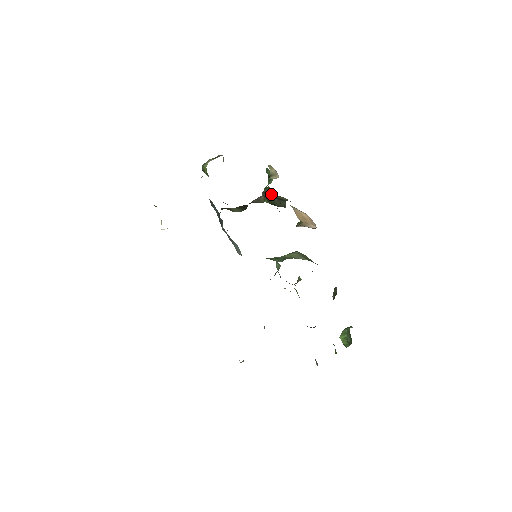
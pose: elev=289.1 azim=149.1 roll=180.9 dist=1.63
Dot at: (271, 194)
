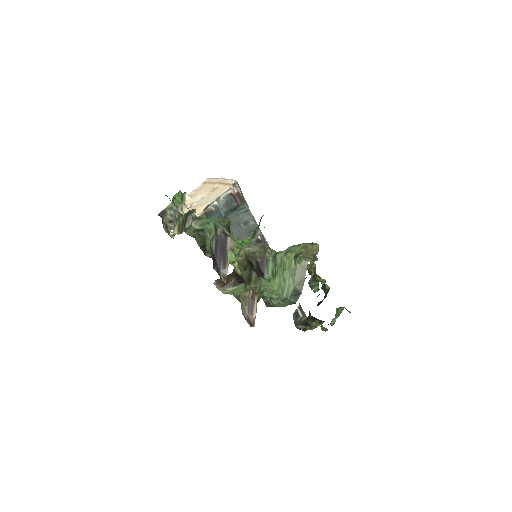
Dot at: occluded
